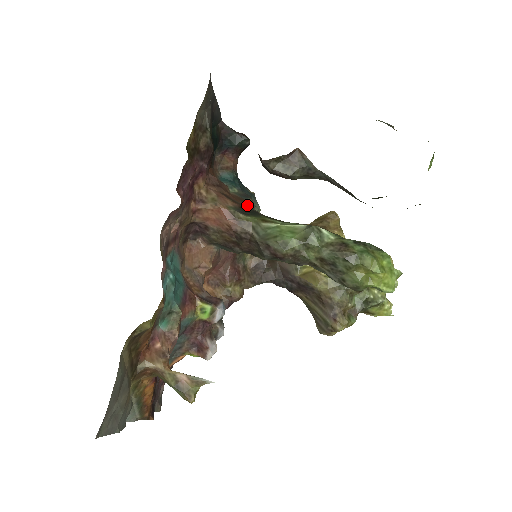
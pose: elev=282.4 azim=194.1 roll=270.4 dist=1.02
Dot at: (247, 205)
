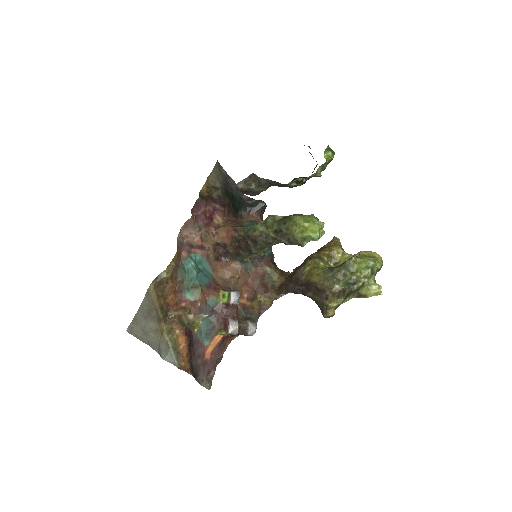
Dot at: occluded
